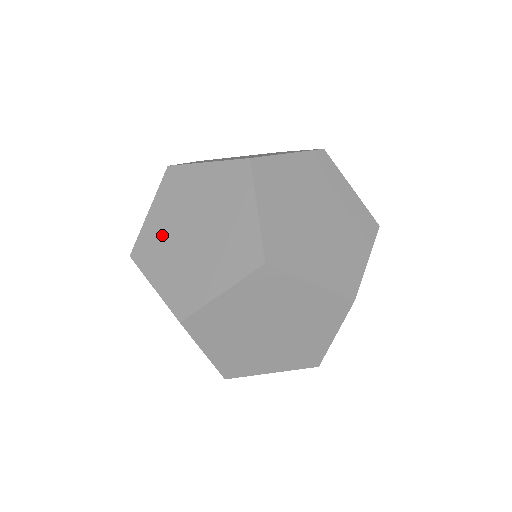
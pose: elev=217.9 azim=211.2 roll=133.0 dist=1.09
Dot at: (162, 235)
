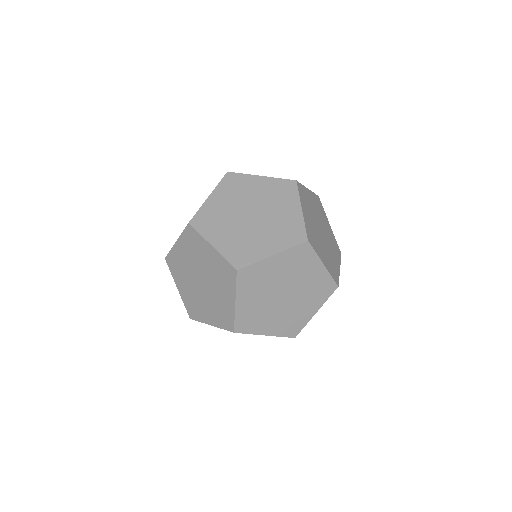
Dot at: (192, 296)
